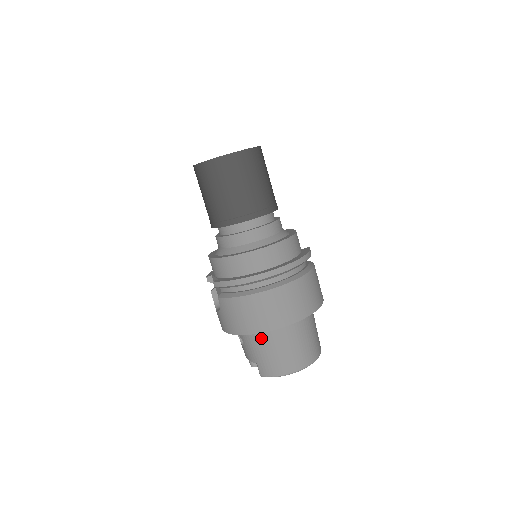
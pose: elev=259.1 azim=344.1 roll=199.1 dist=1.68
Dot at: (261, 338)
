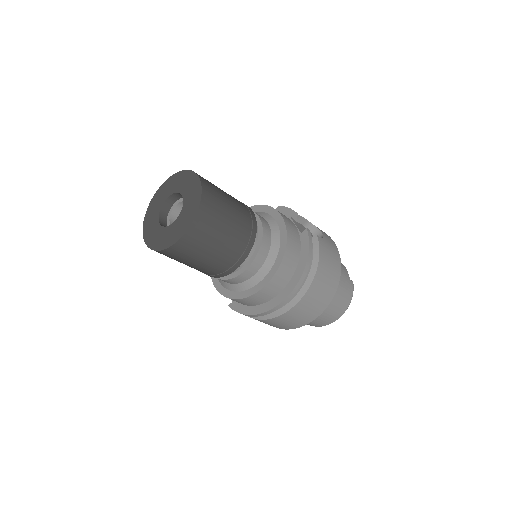
Dot at: occluded
